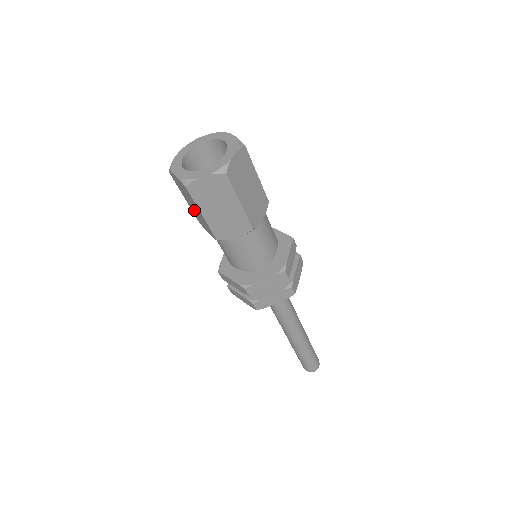
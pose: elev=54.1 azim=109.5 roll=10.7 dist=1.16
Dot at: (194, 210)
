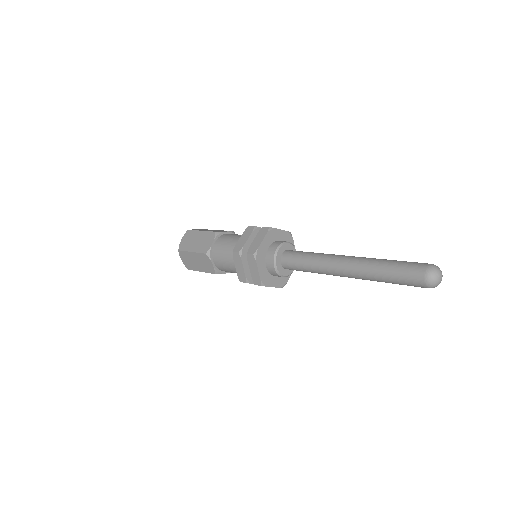
Dot at: (201, 266)
